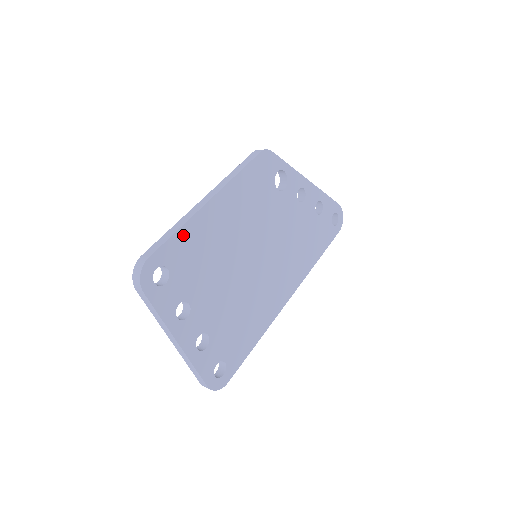
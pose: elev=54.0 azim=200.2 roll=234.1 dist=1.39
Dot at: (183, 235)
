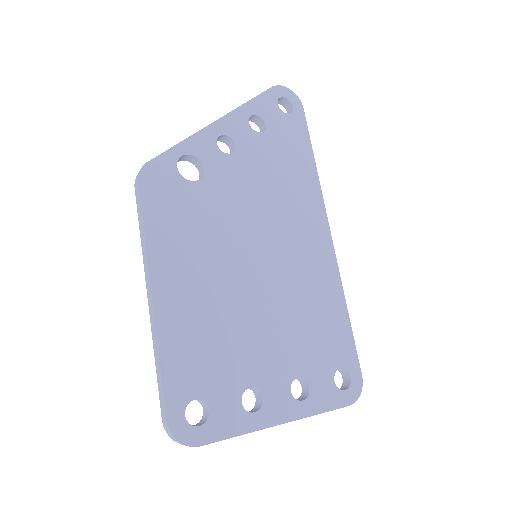
Dot at: (170, 358)
